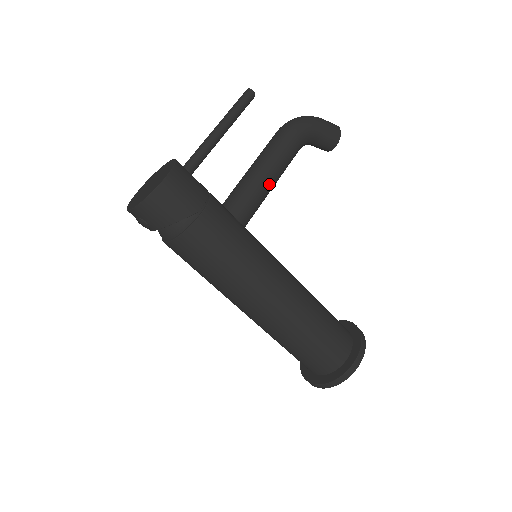
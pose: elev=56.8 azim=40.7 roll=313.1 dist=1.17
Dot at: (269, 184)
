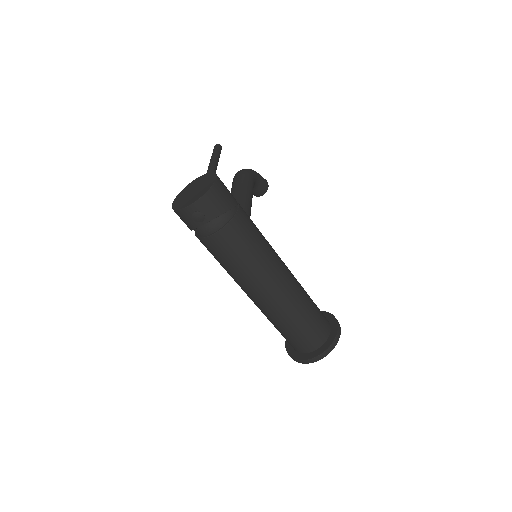
Dot at: (251, 204)
